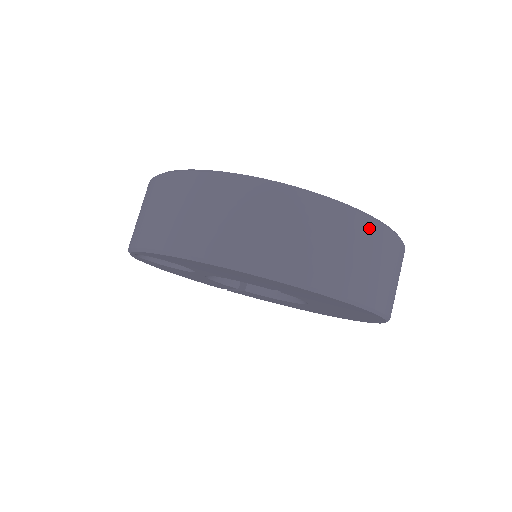
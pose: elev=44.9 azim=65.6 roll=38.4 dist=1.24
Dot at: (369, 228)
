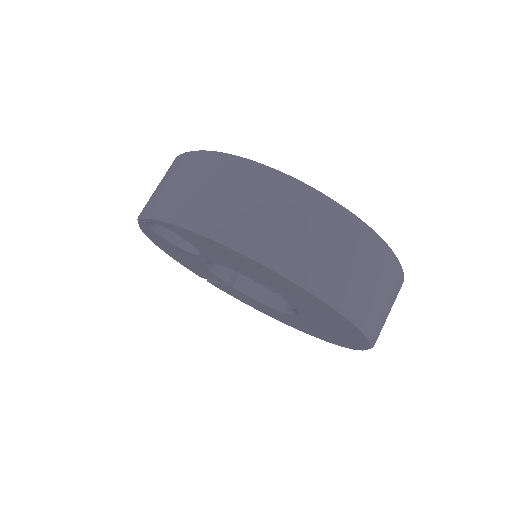
Dot at: (387, 259)
